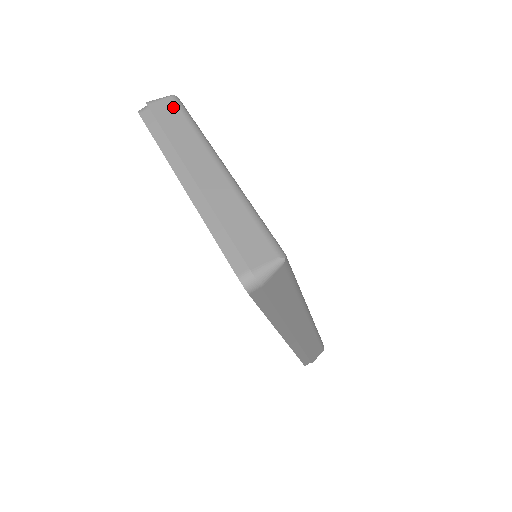
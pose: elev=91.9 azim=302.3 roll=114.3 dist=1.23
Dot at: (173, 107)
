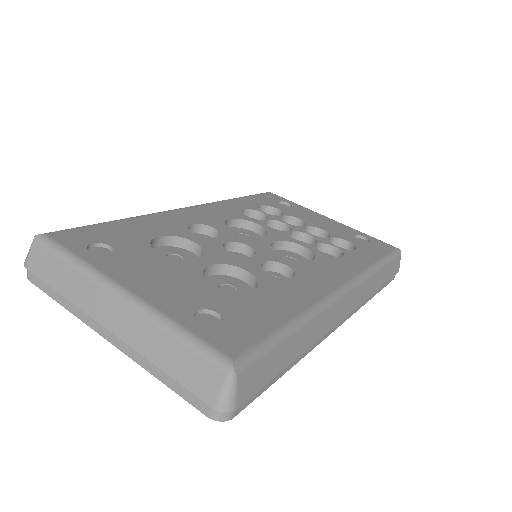
Dot at: (43, 253)
